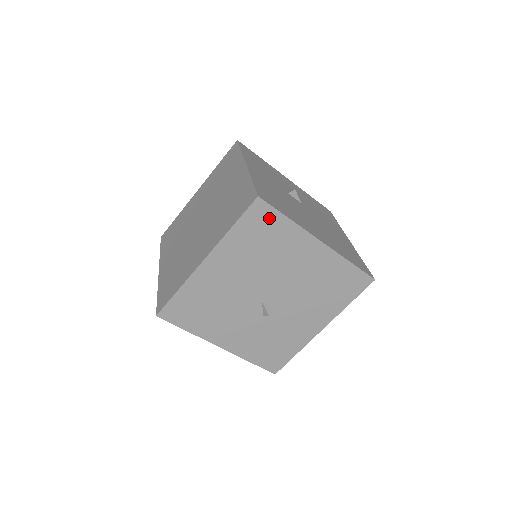
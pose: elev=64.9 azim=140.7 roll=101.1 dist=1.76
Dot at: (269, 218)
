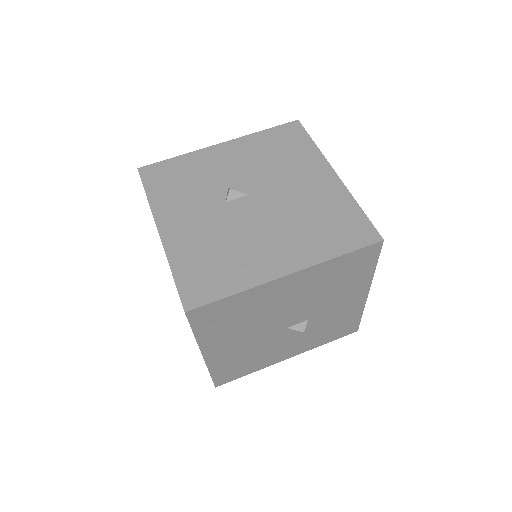
Dot at: (216, 309)
